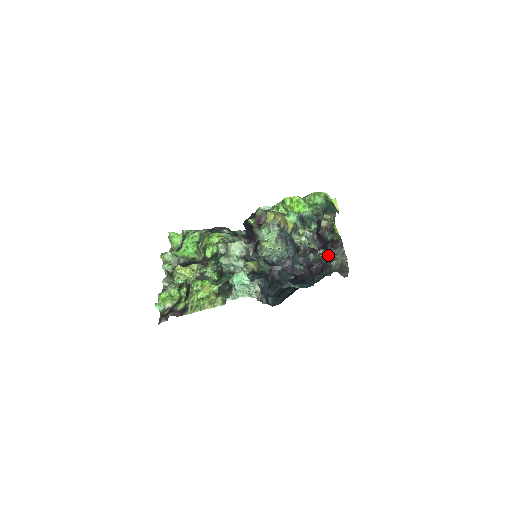
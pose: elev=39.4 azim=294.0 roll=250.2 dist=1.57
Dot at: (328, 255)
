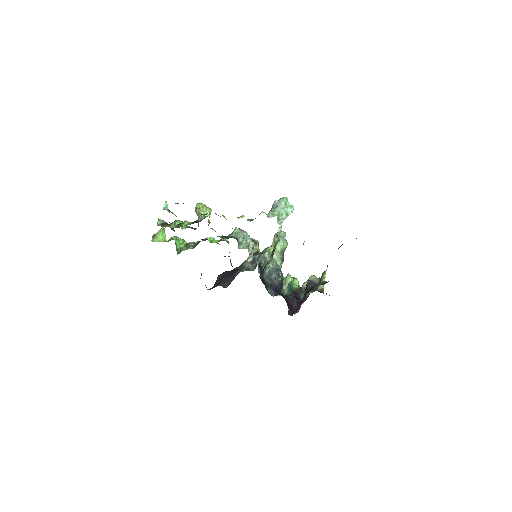
Dot at: occluded
